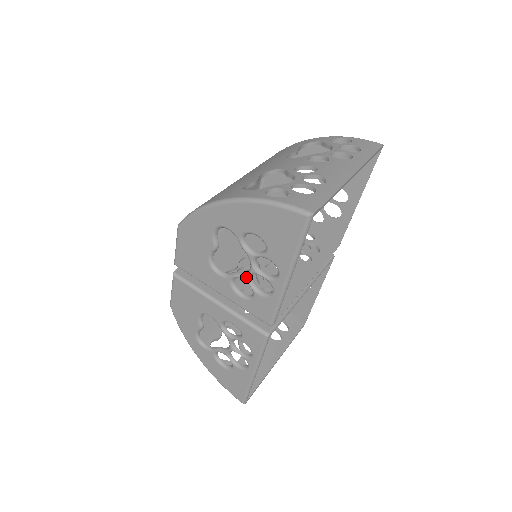
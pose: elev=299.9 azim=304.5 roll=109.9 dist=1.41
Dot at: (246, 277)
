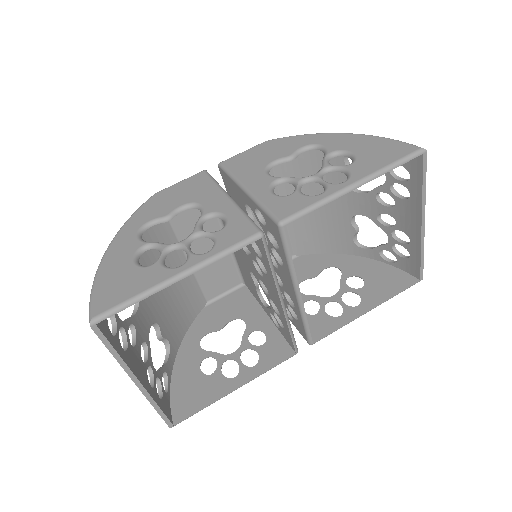
Dot at: (301, 178)
